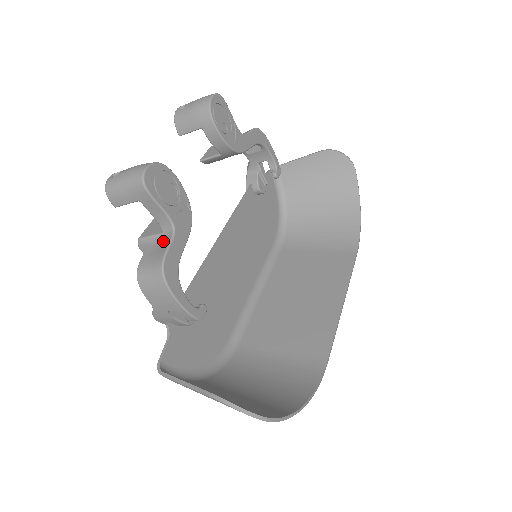
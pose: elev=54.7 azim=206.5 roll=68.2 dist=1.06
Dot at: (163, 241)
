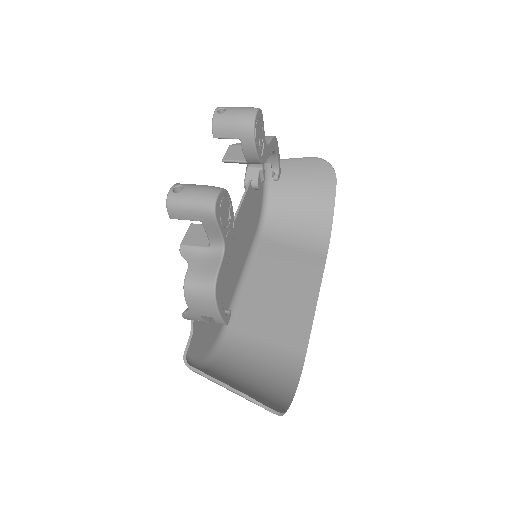
Dot at: (211, 256)
